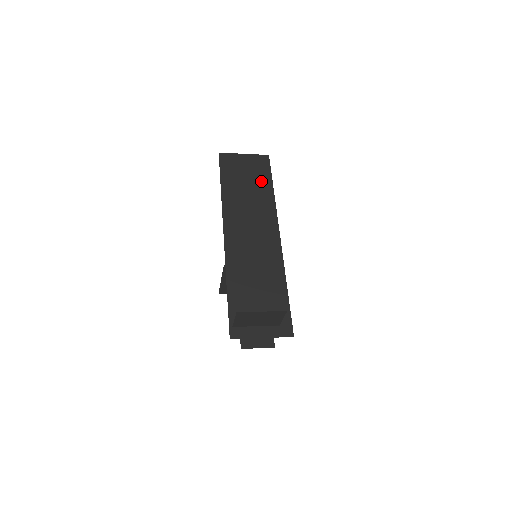
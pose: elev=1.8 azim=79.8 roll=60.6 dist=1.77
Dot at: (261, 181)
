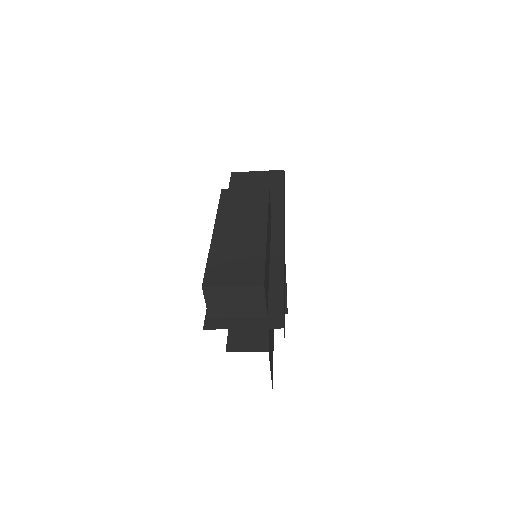
Dot at: (271, 190)
